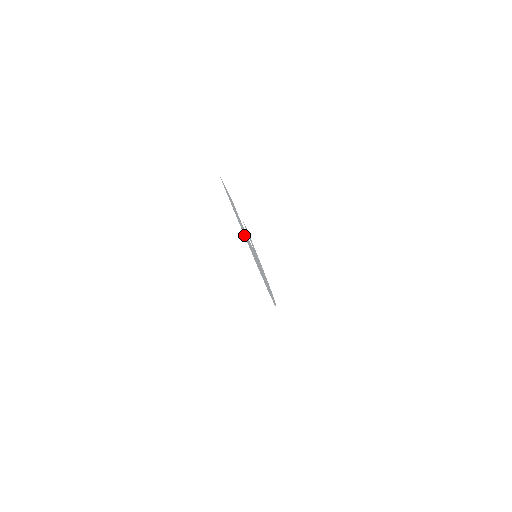
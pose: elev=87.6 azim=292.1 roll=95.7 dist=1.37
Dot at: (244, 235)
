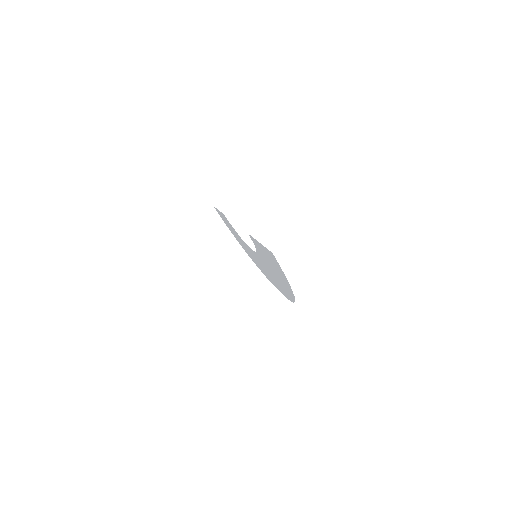
Dot at: (287, 282)
